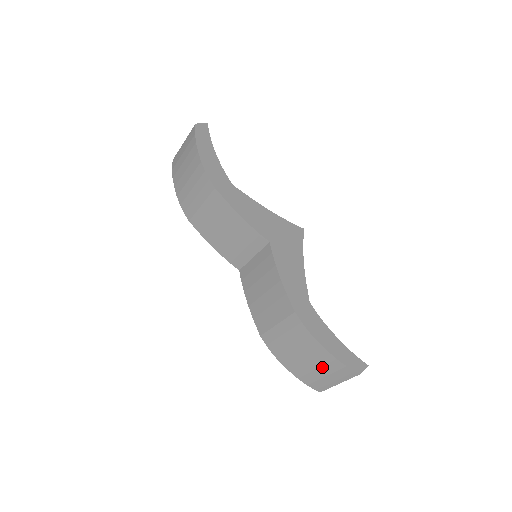
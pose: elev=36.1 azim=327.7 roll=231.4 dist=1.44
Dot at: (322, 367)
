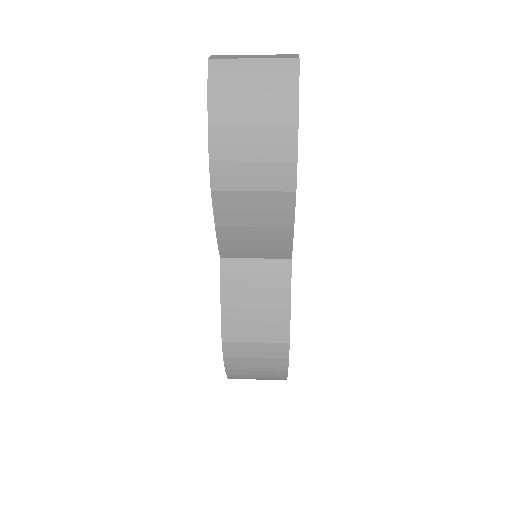
Dot at: (265, 375)
